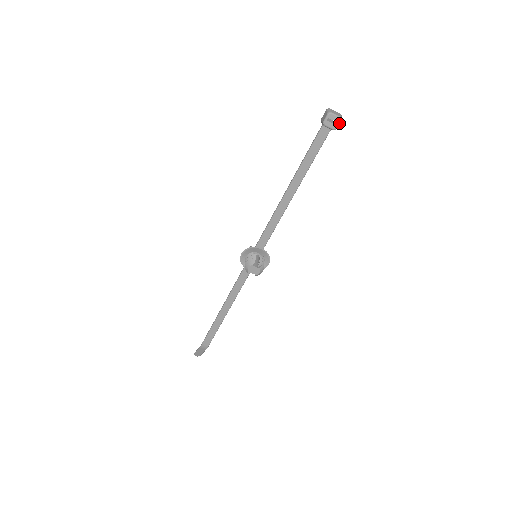
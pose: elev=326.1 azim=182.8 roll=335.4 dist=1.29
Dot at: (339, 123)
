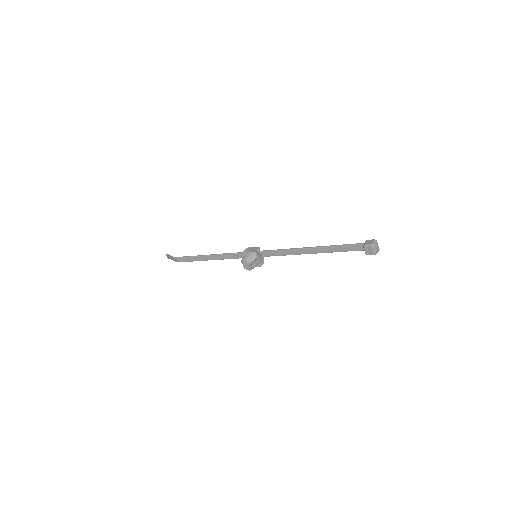
Dot at: (372, 254)
